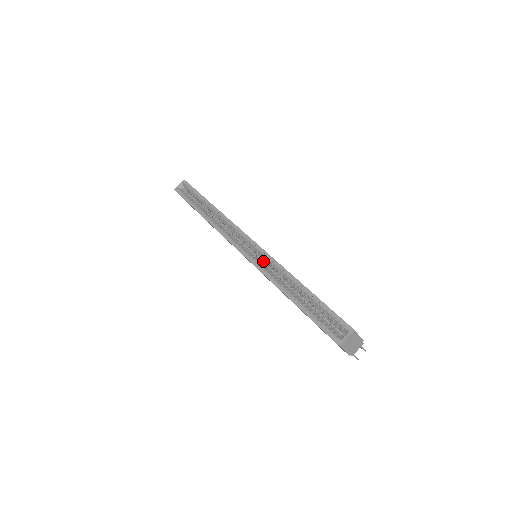
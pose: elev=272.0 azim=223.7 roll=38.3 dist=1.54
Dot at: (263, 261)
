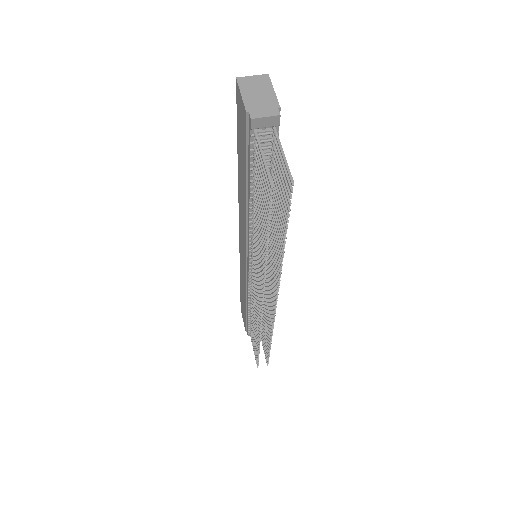
Dot at: occluded
